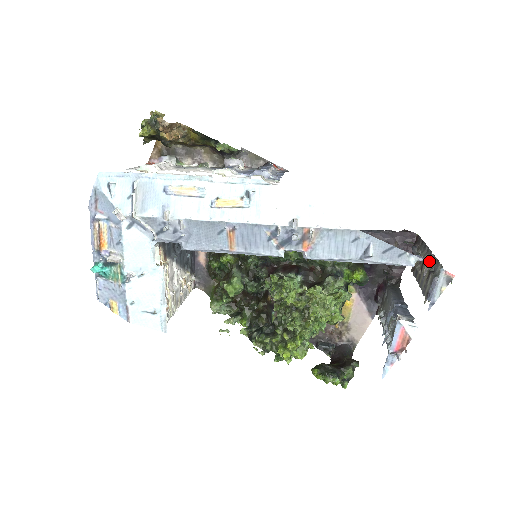
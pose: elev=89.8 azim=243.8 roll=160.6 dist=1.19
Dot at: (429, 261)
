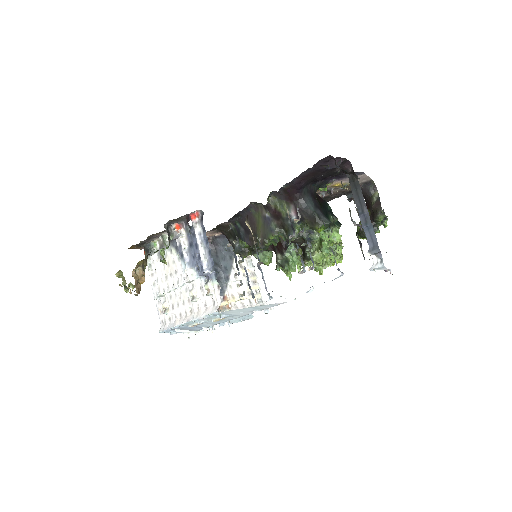
Dot at: (353, 221)
